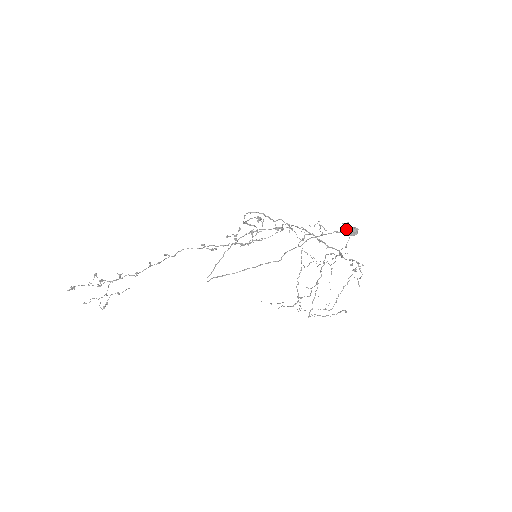
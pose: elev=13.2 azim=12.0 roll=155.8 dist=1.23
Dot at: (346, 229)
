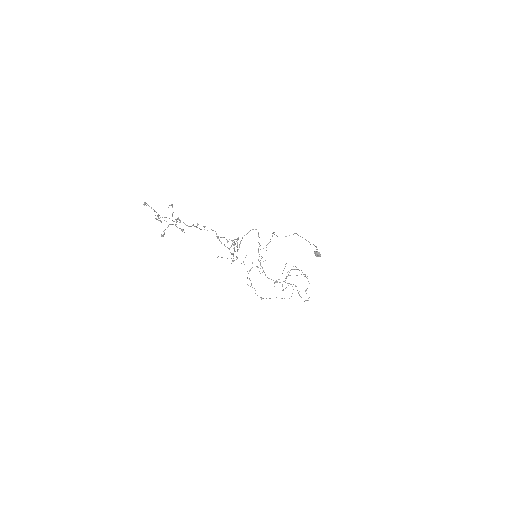
Dot at: occluded
